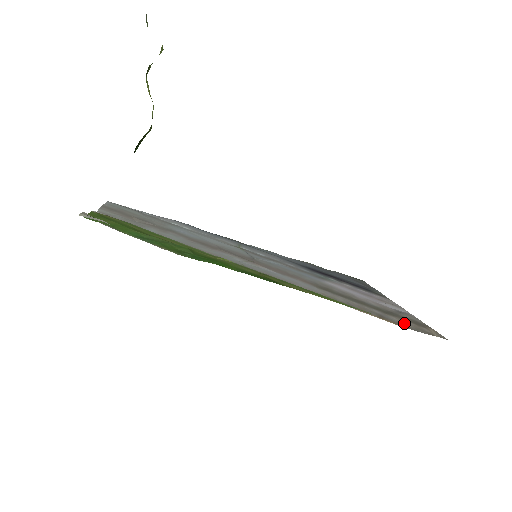
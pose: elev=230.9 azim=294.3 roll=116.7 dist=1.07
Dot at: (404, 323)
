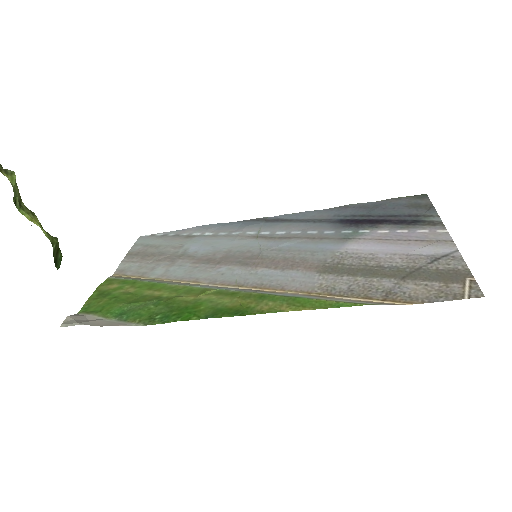
Dot at: (421, 291)
